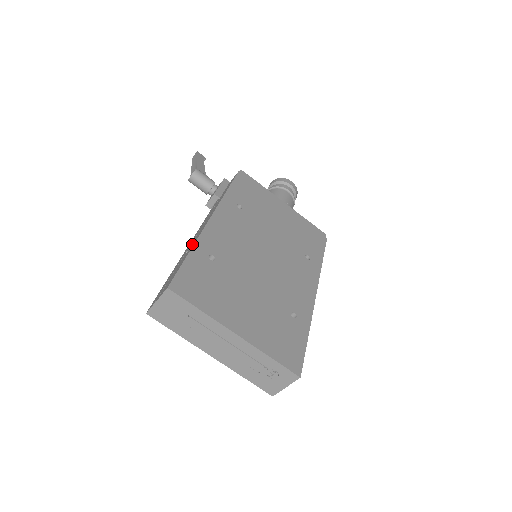
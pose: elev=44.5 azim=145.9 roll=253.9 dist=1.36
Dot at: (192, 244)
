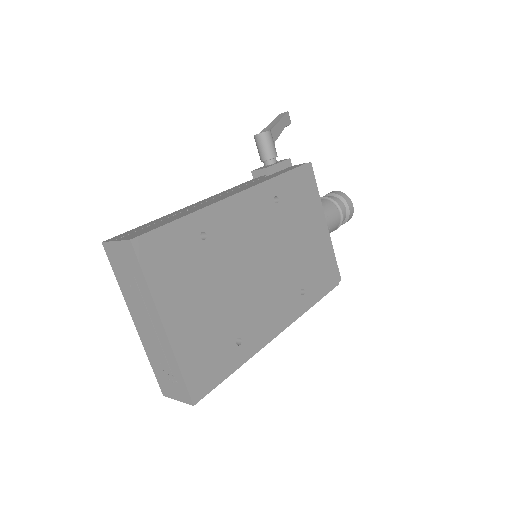
Dot at: (198, 207)
